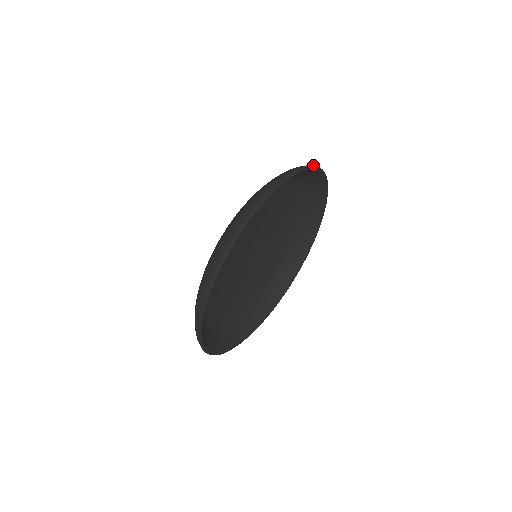
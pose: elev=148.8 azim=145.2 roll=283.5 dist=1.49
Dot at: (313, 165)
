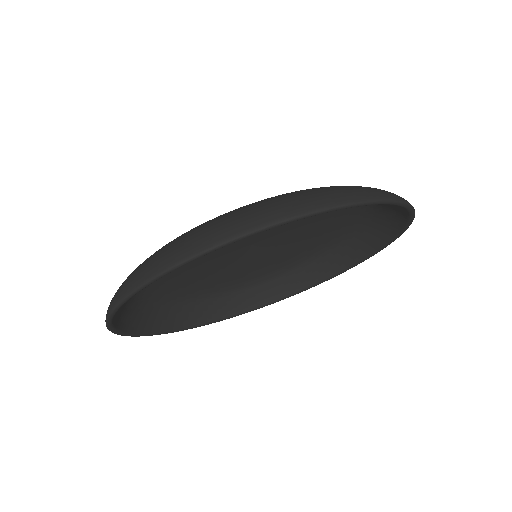
Dot at: (367, 199)
